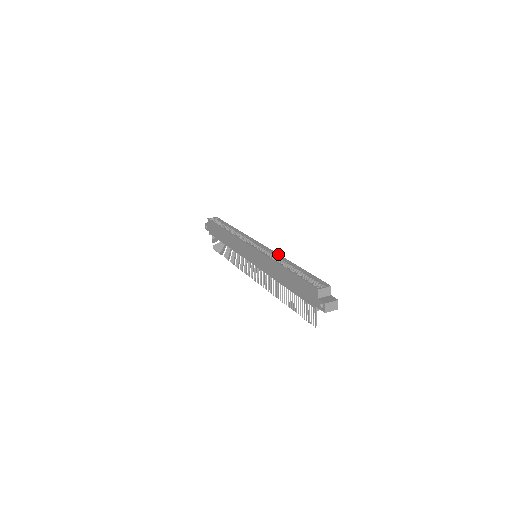
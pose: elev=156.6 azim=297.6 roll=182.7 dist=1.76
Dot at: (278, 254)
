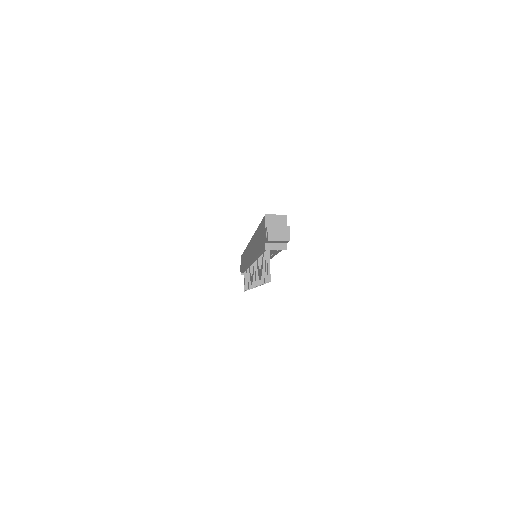
Dot at: occluded
